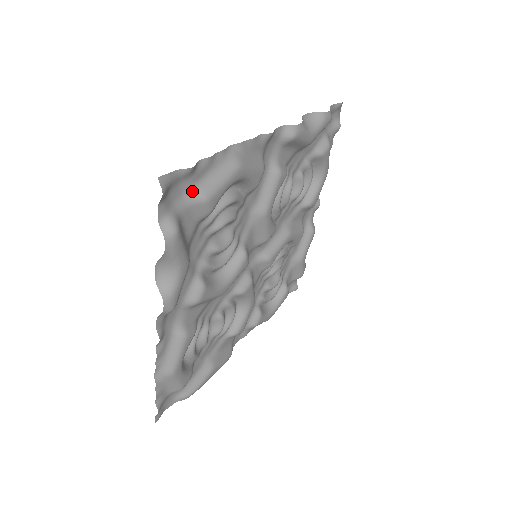
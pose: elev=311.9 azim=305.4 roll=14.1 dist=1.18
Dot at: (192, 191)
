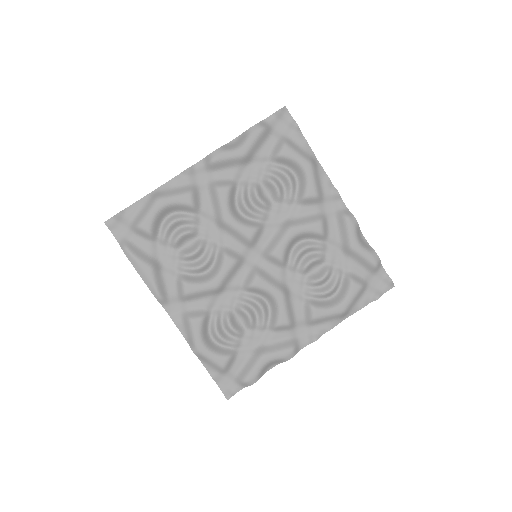
Dot at: (285, 137)
